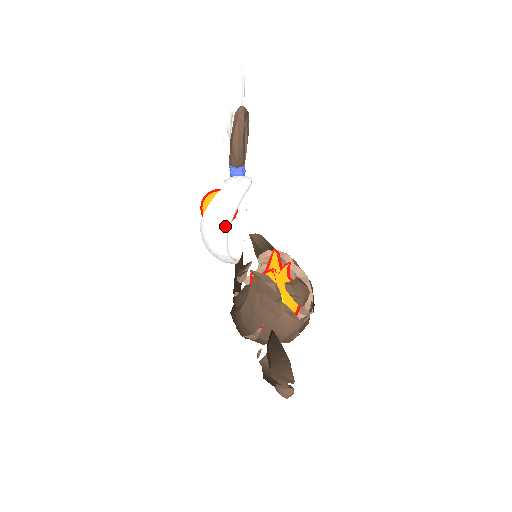
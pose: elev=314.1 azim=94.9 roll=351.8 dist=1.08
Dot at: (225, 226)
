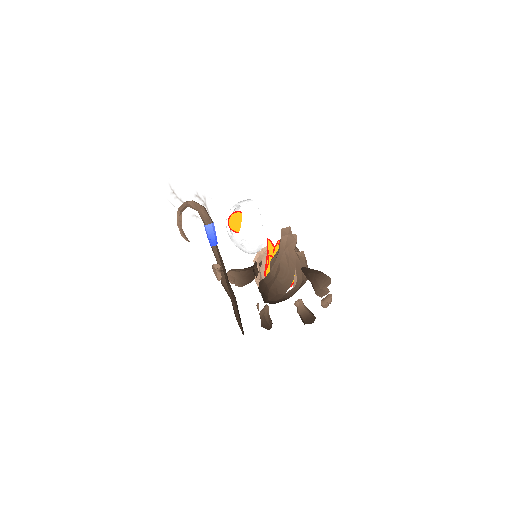
Dot at: (259, 214)
